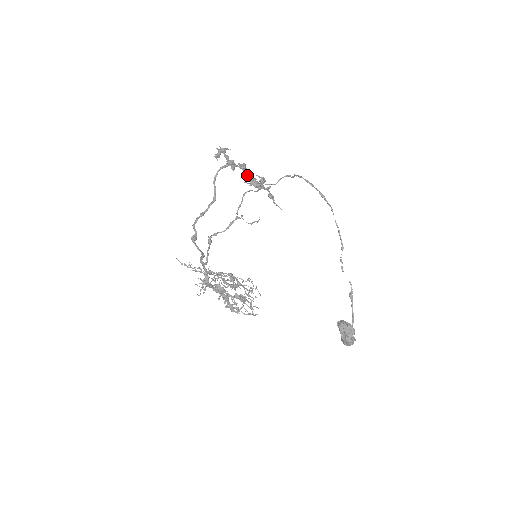
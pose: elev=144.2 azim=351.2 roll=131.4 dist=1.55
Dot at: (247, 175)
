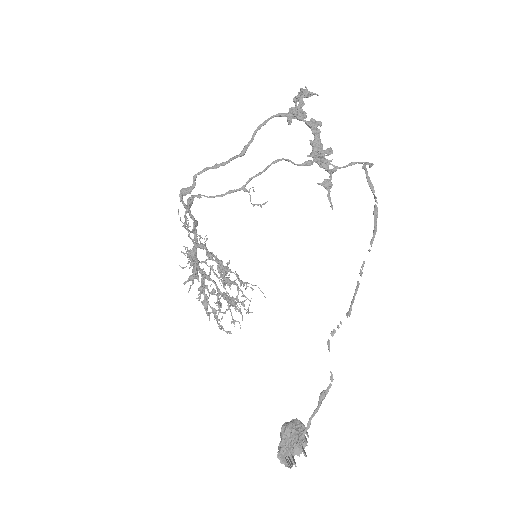
Dot at: (316, 140)
